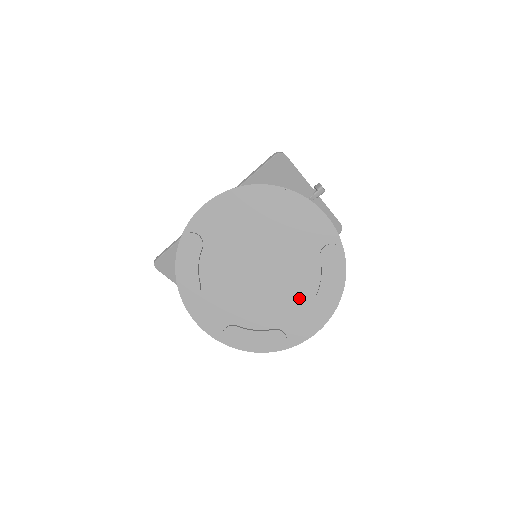
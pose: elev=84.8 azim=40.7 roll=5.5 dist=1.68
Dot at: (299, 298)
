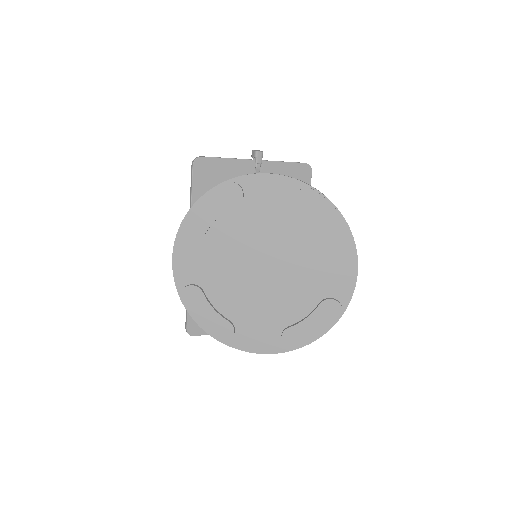
Dot at: (315, 260)
